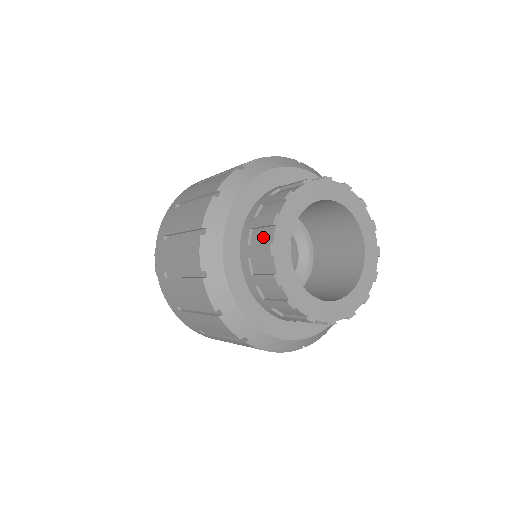
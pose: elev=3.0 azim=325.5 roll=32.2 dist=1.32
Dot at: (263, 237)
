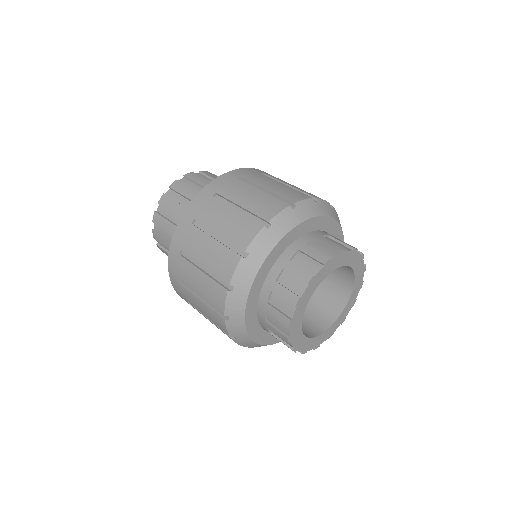
Dot at: (308, 265)
